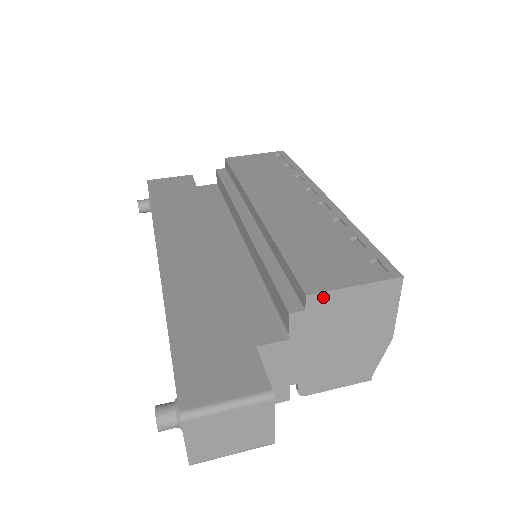
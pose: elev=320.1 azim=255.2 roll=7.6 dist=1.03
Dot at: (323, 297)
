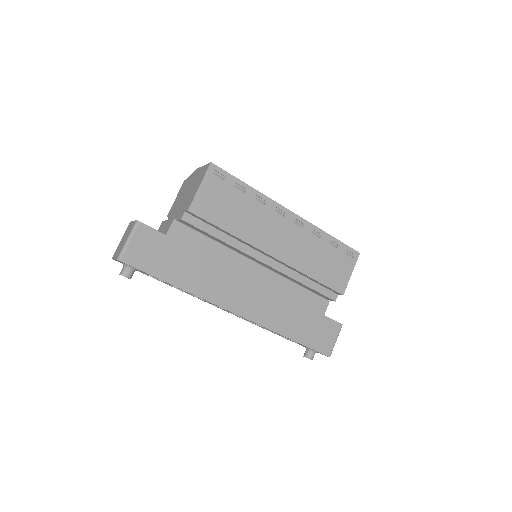
Dot at: (344, 288)
